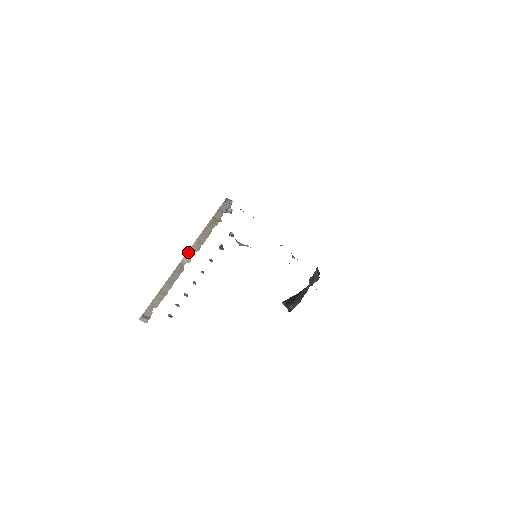
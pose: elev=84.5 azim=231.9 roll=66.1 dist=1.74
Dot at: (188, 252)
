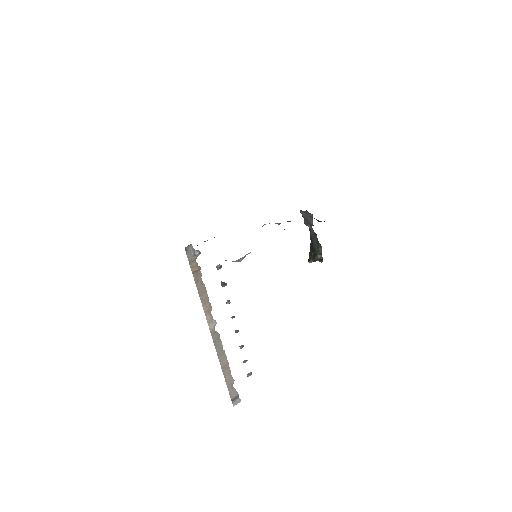
Dot at: (206, 318)
